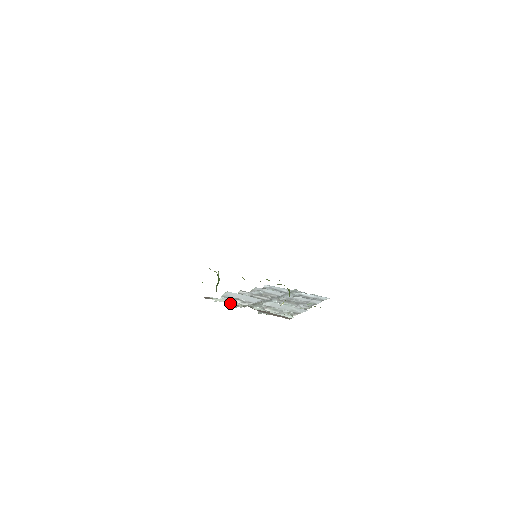
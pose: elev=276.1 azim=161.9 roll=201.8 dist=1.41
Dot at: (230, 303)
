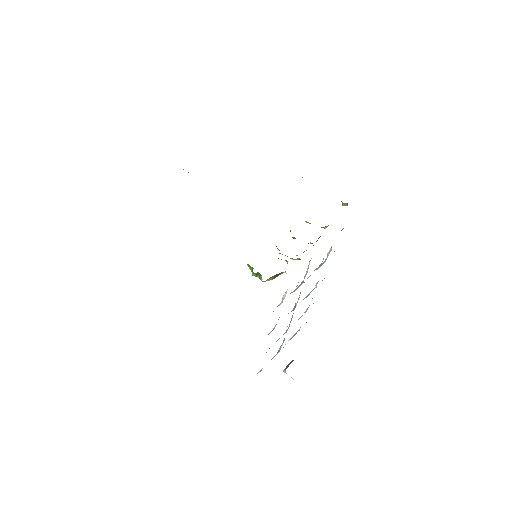
Dot at: occluded
